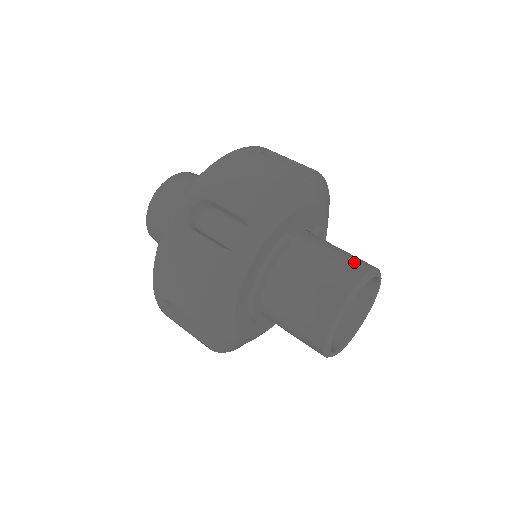
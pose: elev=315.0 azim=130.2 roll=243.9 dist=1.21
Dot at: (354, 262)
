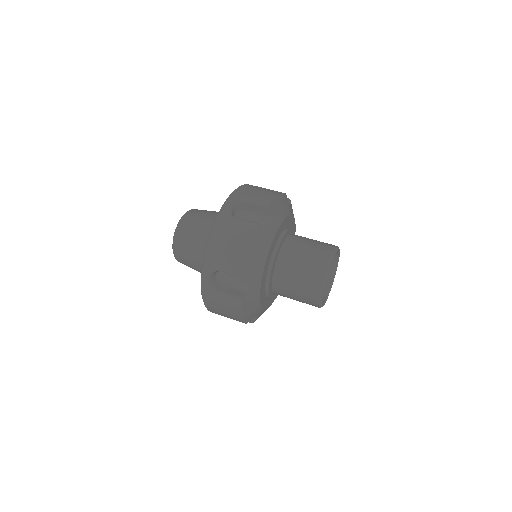
Dot at: (327, 243)
